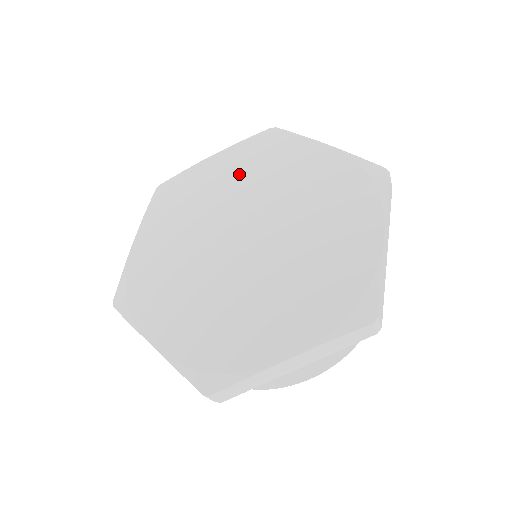
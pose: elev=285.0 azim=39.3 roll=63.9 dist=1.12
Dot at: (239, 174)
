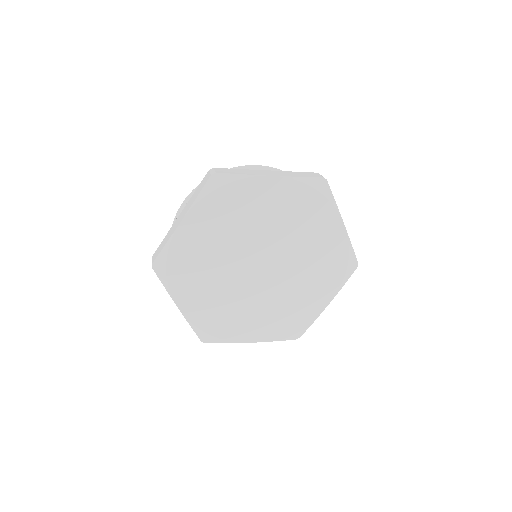
Dot at: (220, 228)
